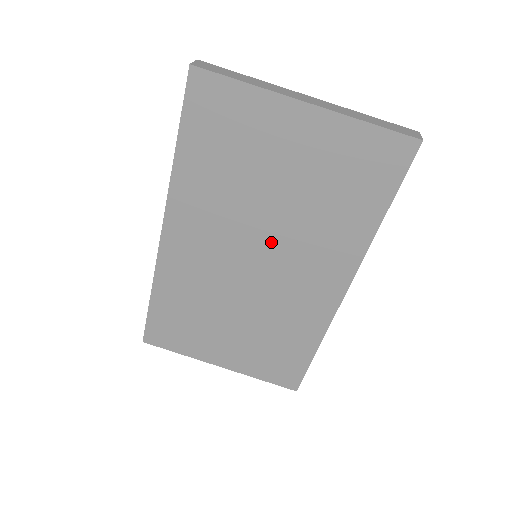
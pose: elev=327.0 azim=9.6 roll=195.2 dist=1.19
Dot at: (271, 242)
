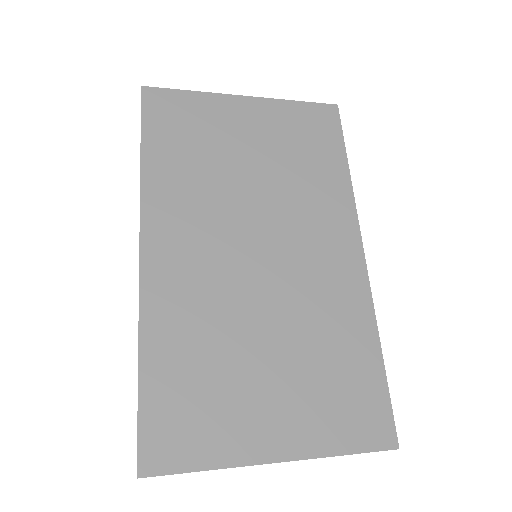
Dot at: (267, 221)
